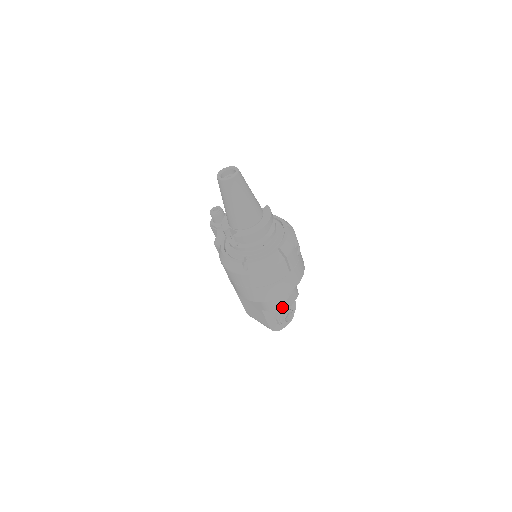
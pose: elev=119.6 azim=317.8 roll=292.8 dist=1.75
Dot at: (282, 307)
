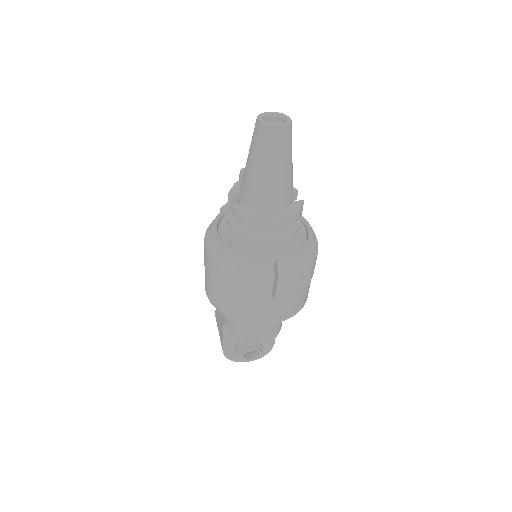
Dot at: (244, 336)
